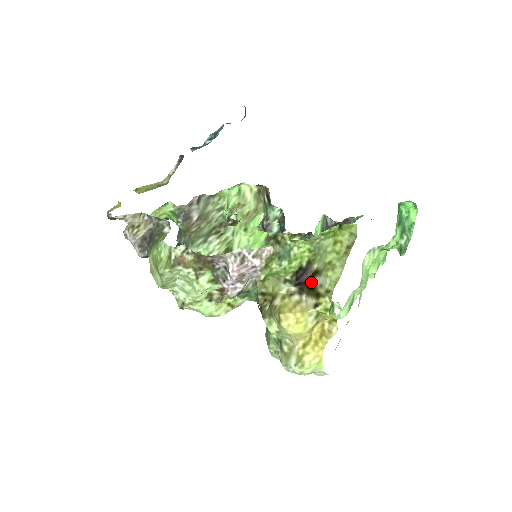
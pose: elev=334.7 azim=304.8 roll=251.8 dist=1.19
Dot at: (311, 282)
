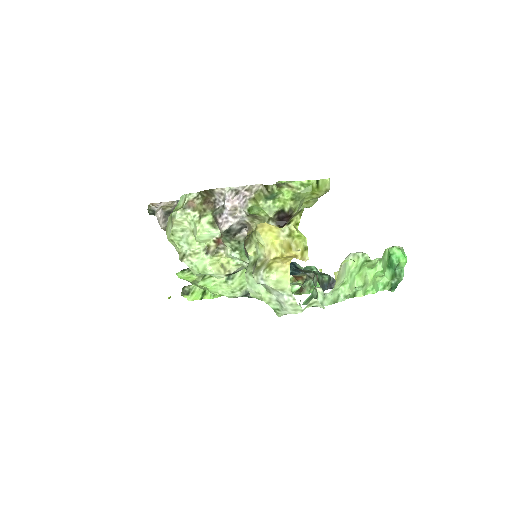
Dot at: (289, 219)
